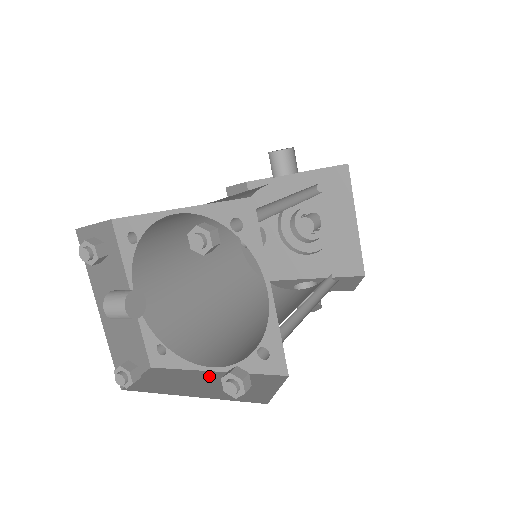
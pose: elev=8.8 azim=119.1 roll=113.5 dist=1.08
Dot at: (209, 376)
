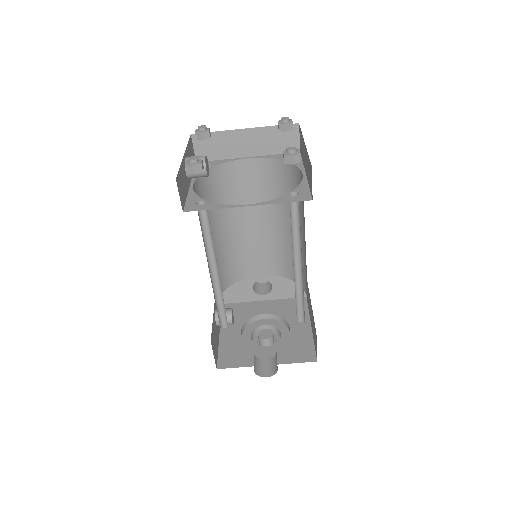
Dot at: occluded
